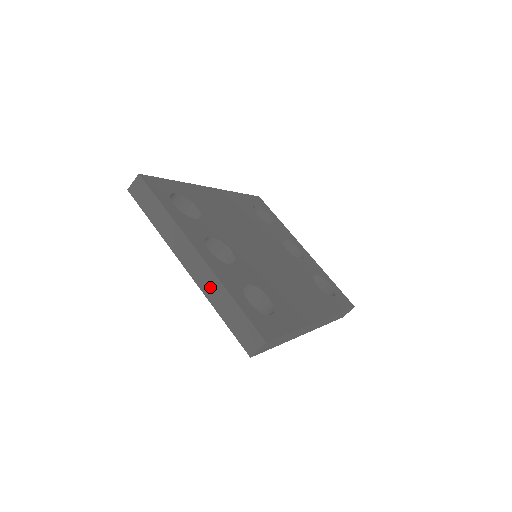
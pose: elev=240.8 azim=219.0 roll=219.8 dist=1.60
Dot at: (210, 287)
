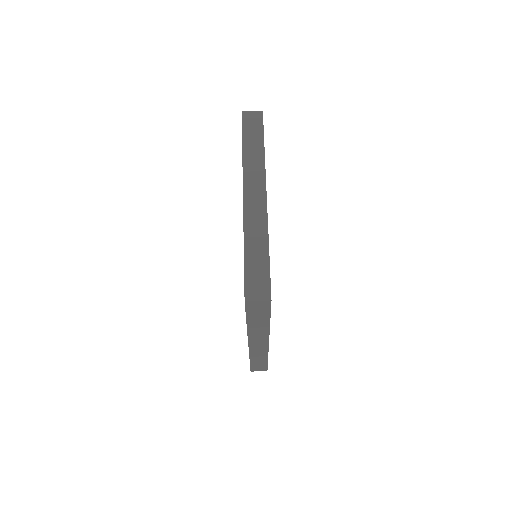
Dot at: (255, 225)
